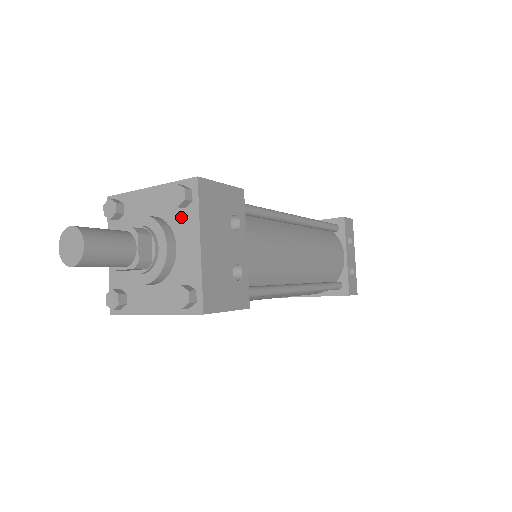
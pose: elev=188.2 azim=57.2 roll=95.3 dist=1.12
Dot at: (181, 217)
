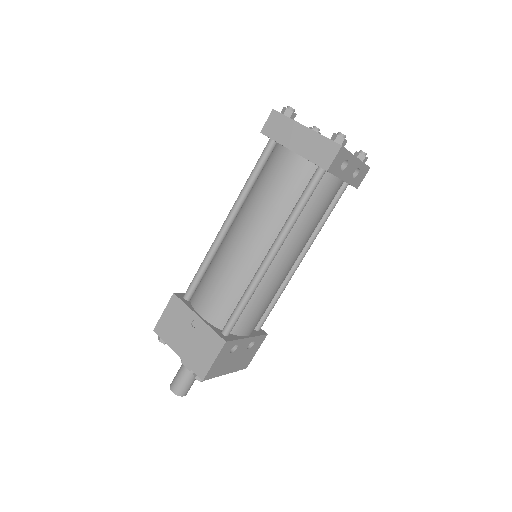
Dot at: occluded
